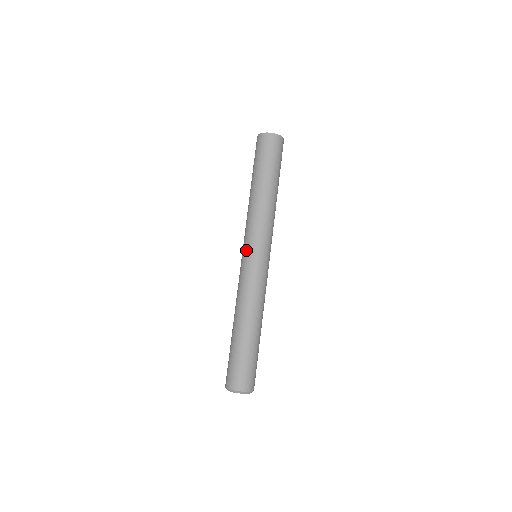
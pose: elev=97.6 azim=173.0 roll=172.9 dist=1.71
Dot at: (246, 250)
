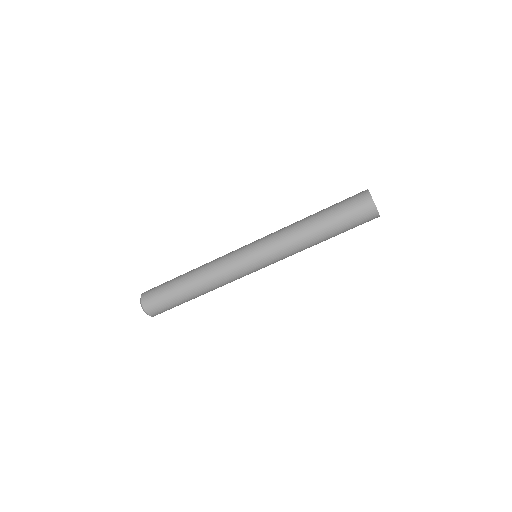
Dot at: (253, 247)
